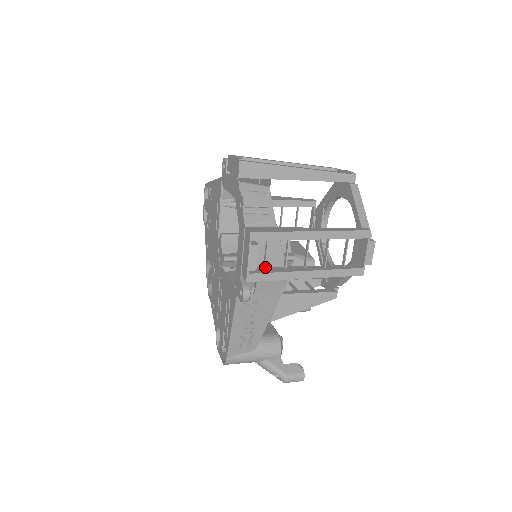
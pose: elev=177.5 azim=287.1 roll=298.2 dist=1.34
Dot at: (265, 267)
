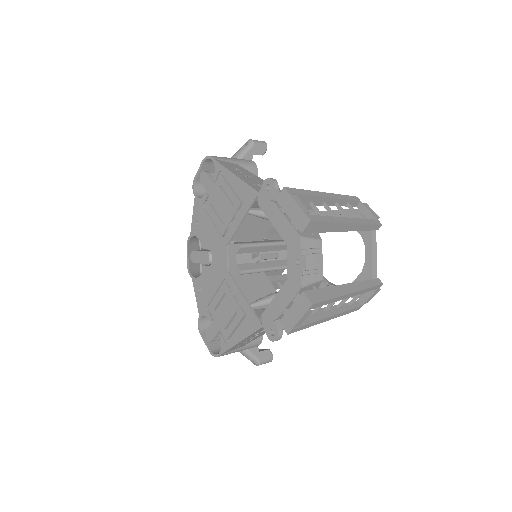
Dot at: occluded
